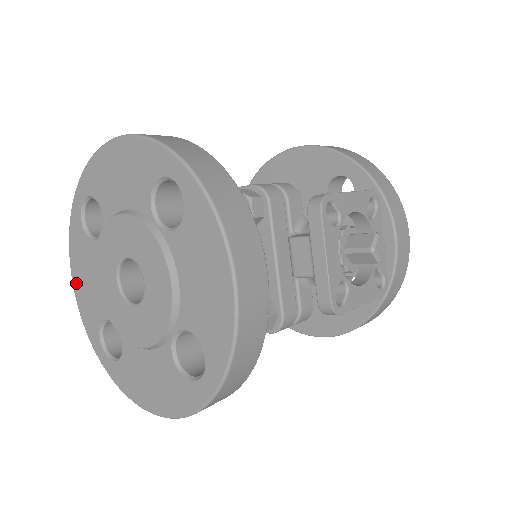
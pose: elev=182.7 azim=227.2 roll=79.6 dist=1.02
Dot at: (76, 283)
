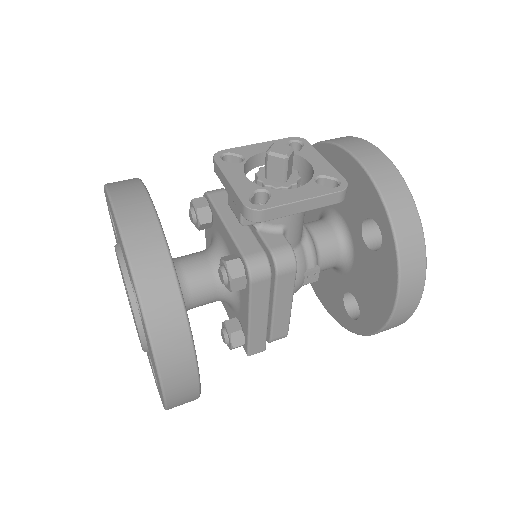
Dot at: (148, 358)
